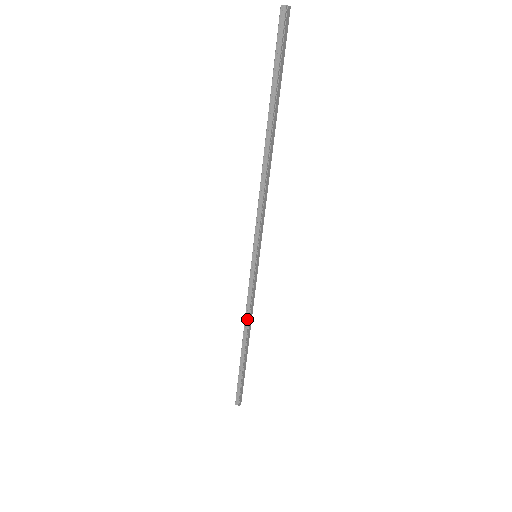
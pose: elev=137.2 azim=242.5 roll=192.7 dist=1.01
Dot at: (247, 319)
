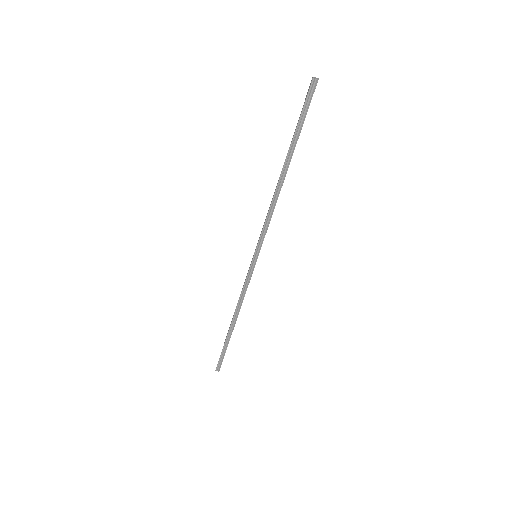
Dot at: (239, 304)
